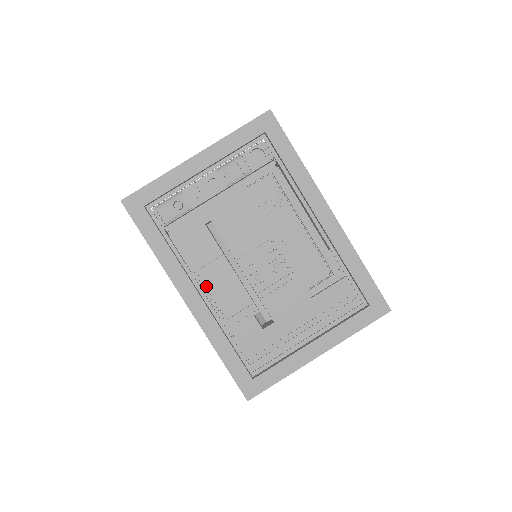
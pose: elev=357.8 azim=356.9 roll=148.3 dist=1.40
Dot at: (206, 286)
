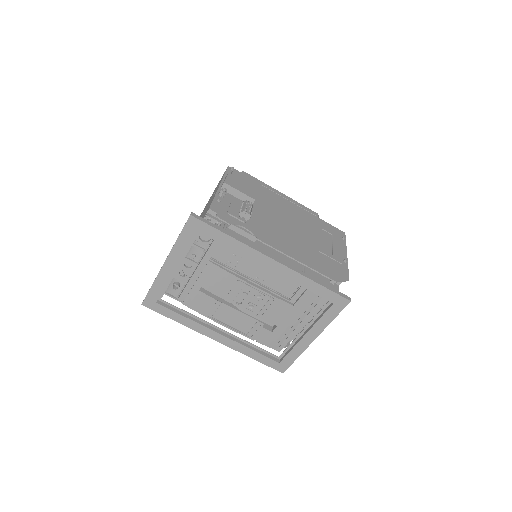
Dot at: (223, 322)
